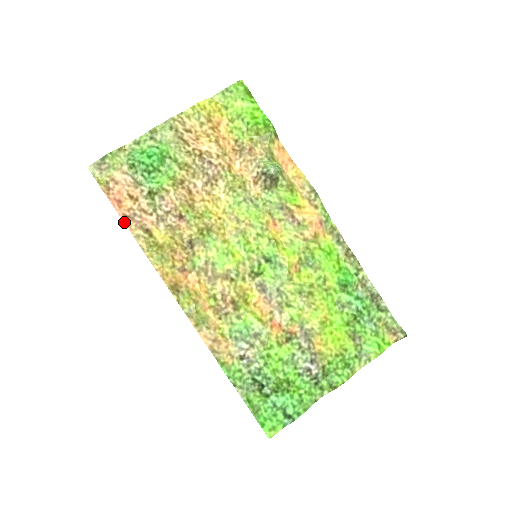
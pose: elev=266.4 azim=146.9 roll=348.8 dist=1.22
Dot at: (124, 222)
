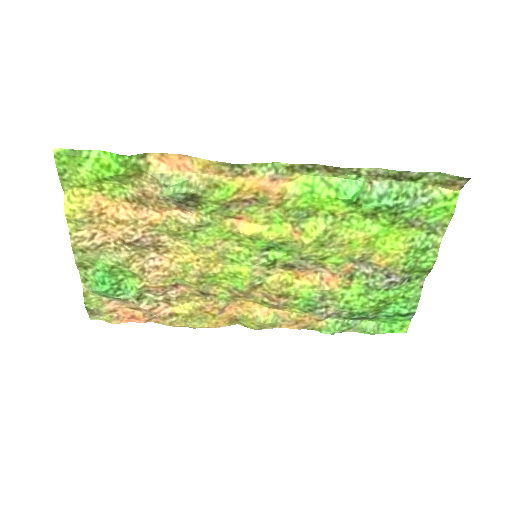
Dot at: occluded
